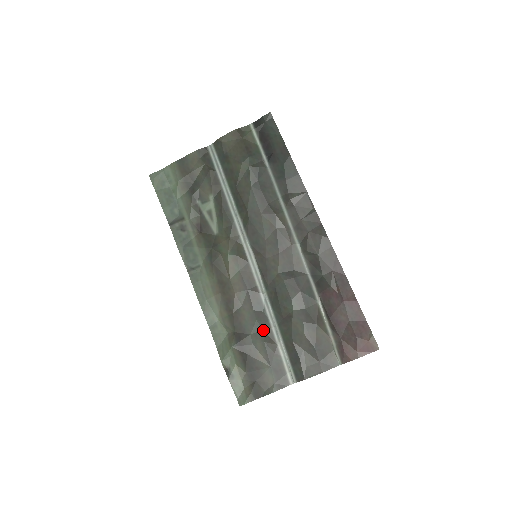
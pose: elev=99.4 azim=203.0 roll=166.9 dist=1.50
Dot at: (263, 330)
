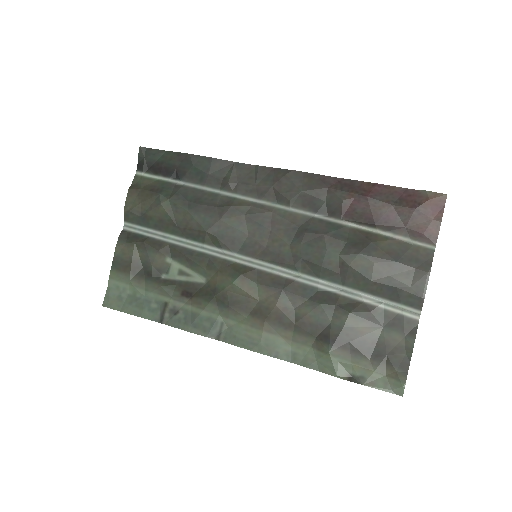
Dot at: (336, 305)
